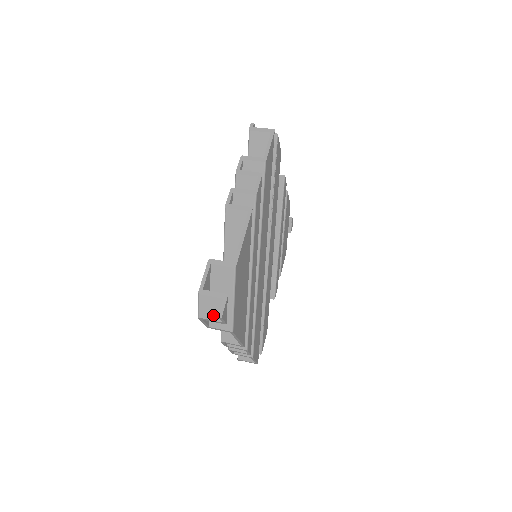
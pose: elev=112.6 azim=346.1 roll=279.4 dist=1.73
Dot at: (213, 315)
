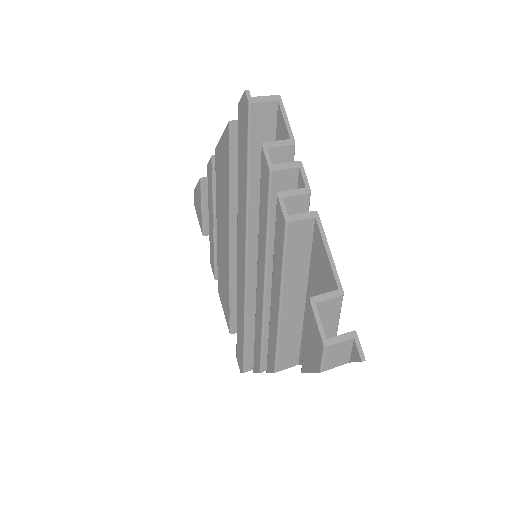
Dot at: (340, 361)
